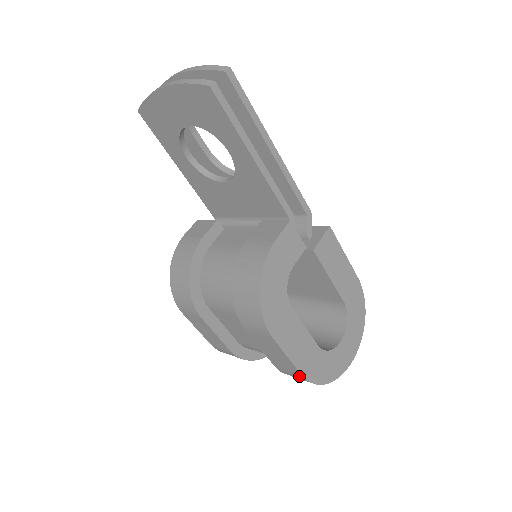
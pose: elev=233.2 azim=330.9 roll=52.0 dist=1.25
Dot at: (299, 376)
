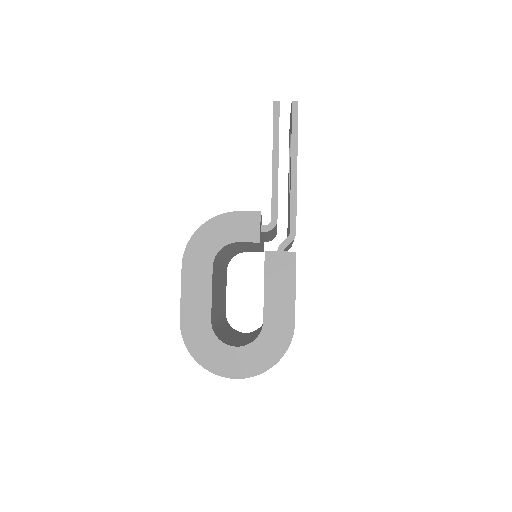
Dot at: (181, 325)
